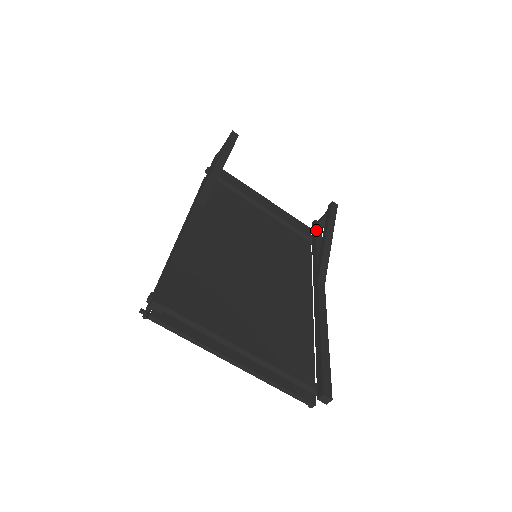
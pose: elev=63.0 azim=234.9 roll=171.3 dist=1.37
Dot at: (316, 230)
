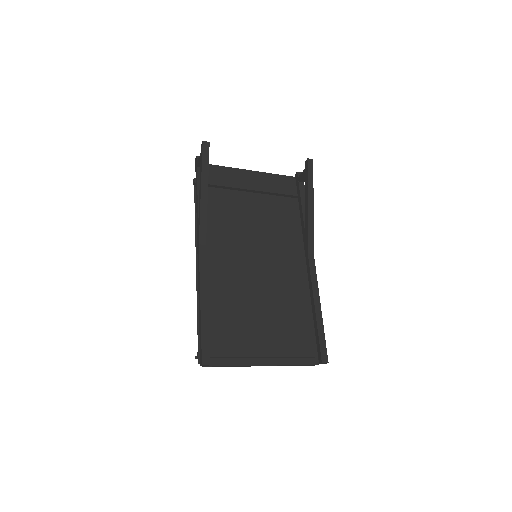
Dot at: (299, 187)
